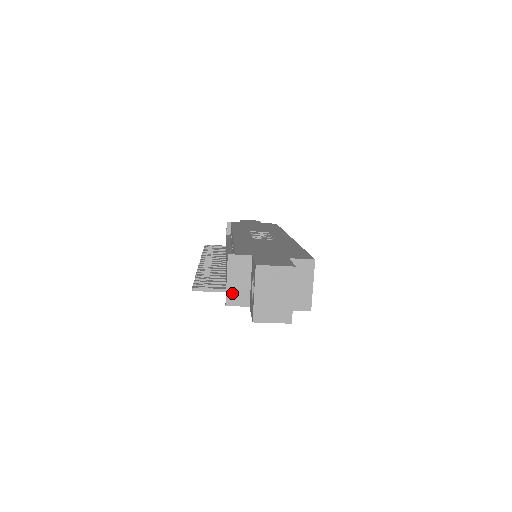
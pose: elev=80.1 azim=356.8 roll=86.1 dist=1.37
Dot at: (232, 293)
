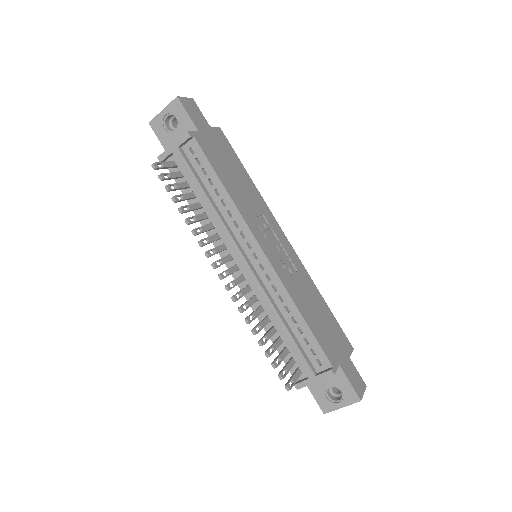
Dot at: (308, 384)
